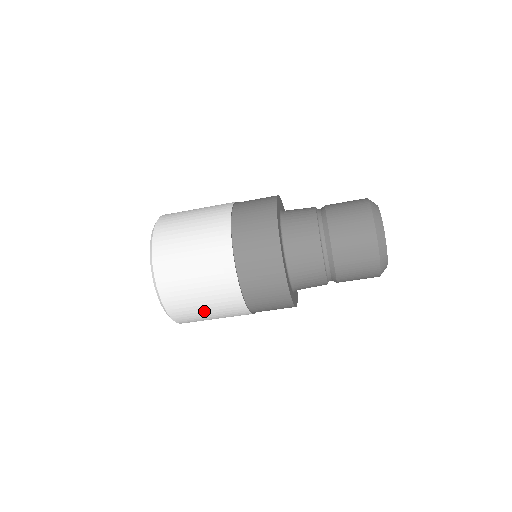
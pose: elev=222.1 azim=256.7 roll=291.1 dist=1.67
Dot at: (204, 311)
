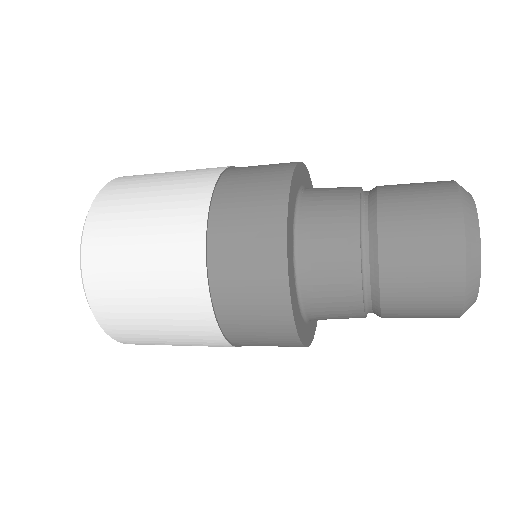
Dot at: occluded
